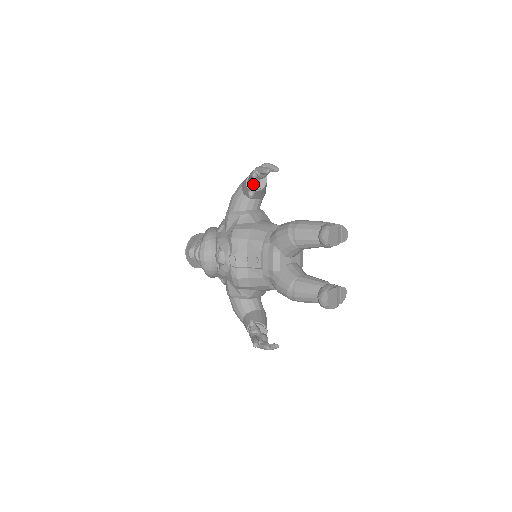
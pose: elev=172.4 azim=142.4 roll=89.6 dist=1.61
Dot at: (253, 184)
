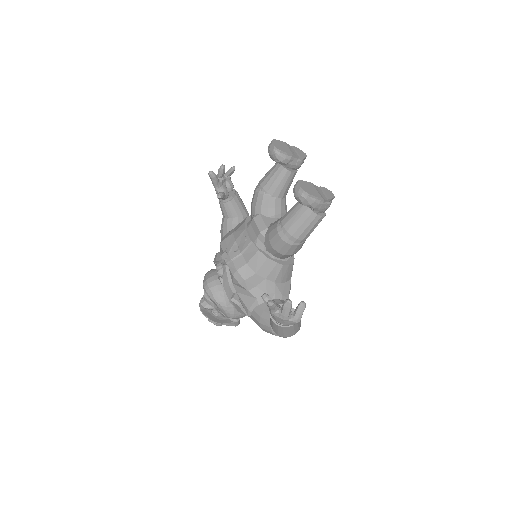
Dot at: (220, 191)
